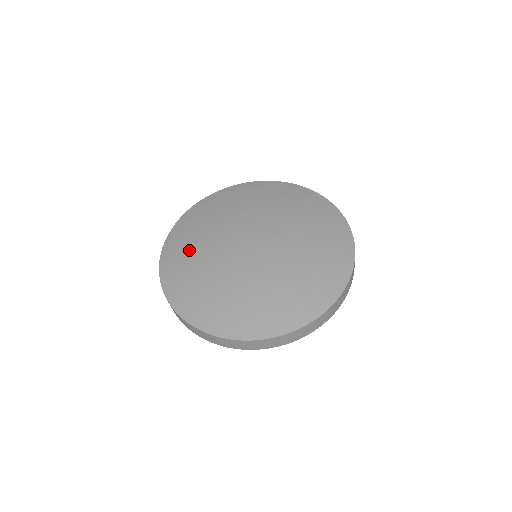
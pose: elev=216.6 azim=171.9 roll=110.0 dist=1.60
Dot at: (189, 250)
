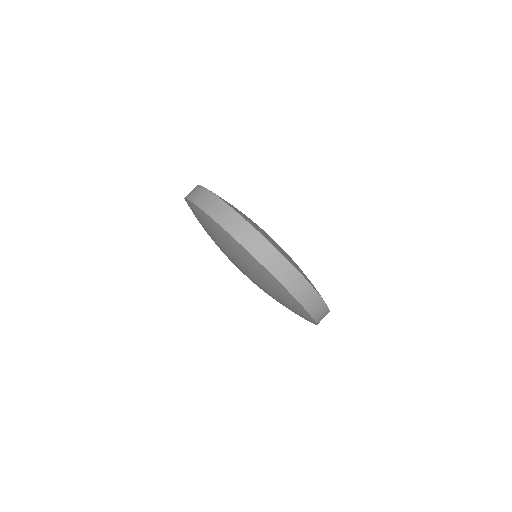
Dot at: occluded
